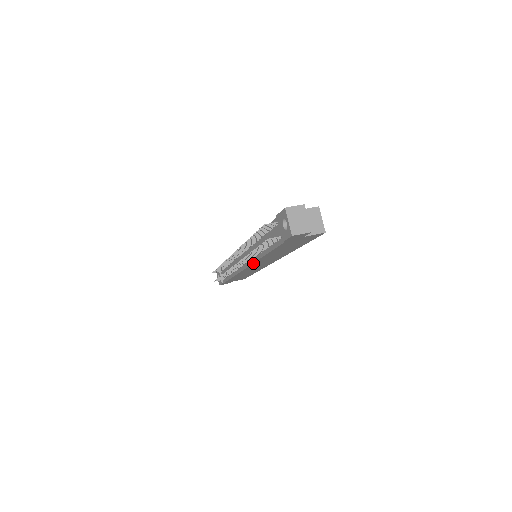
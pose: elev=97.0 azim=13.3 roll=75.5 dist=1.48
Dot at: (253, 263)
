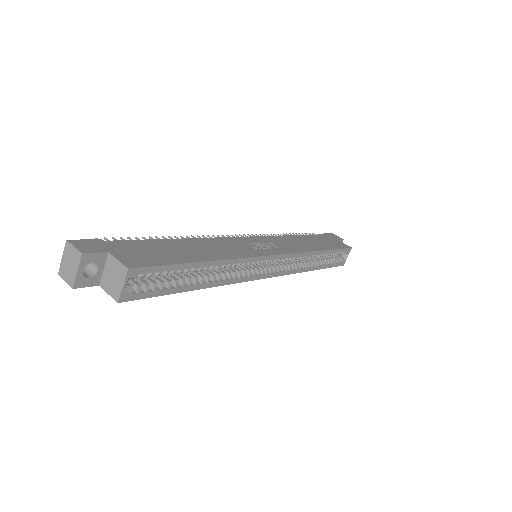
Dot at: occluded
